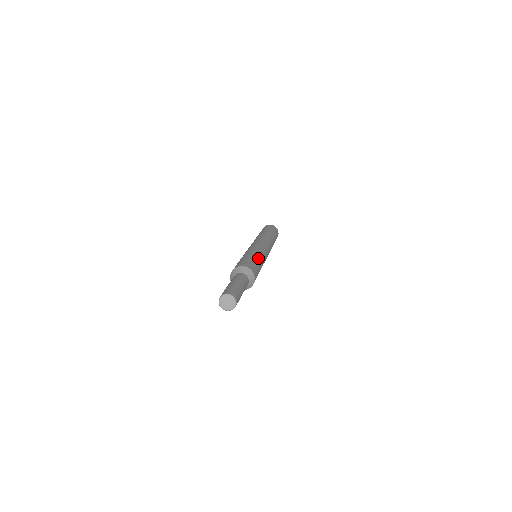
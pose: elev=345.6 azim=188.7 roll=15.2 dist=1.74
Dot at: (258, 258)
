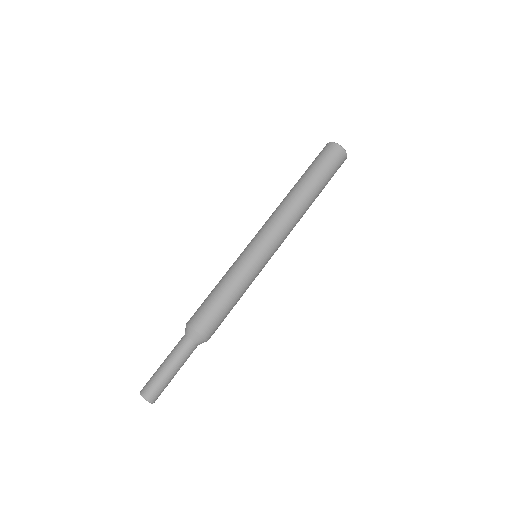
Dot at: (235, 294)
